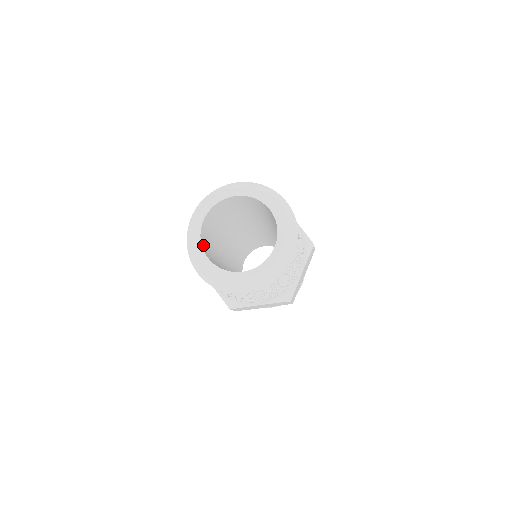
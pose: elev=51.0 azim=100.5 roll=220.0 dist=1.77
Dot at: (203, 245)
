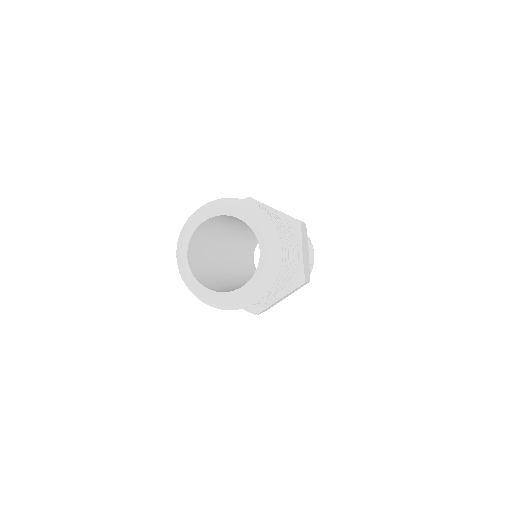
Dot at: (198, 278)
